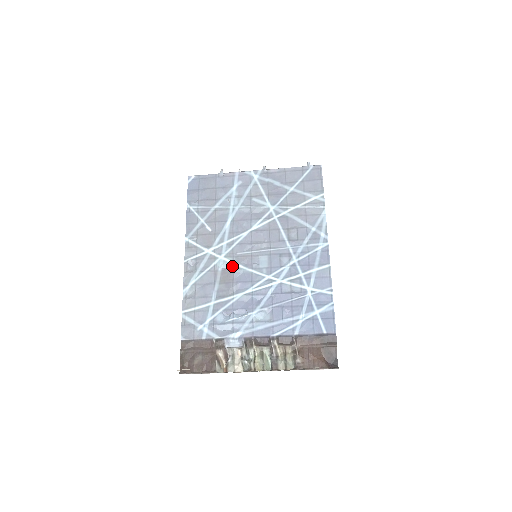
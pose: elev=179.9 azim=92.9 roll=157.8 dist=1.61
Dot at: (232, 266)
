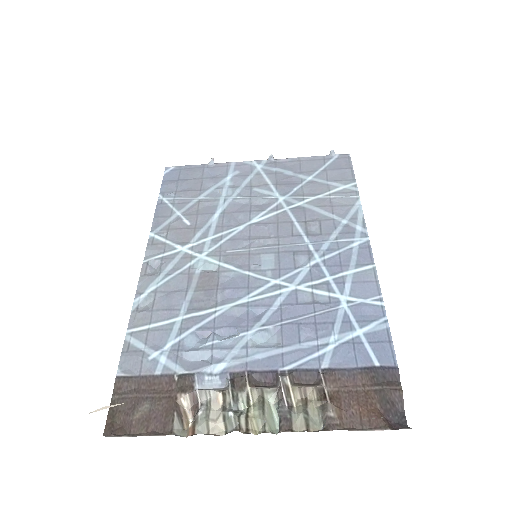
Dot at: (217, 267)
